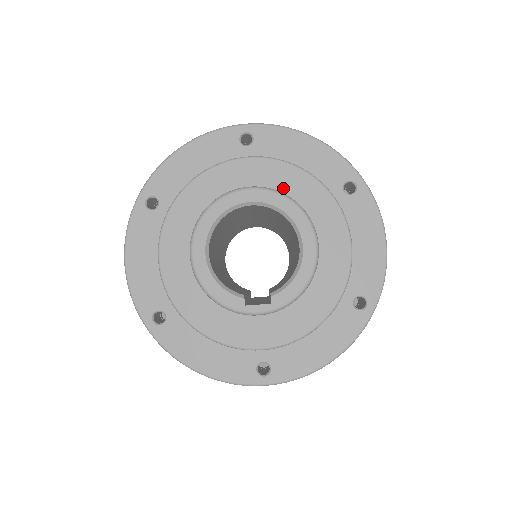
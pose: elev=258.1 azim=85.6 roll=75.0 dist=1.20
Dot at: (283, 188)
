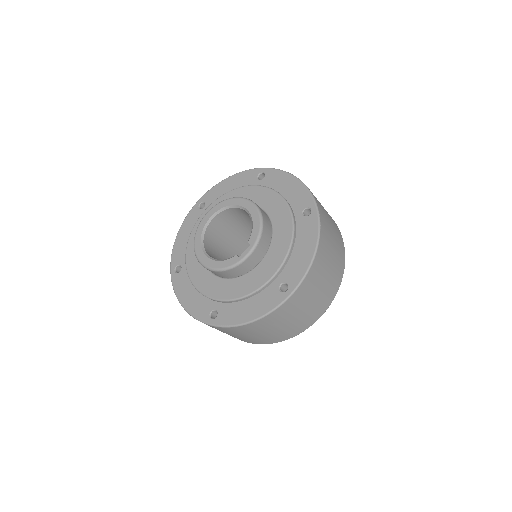
Dot at: occluded
